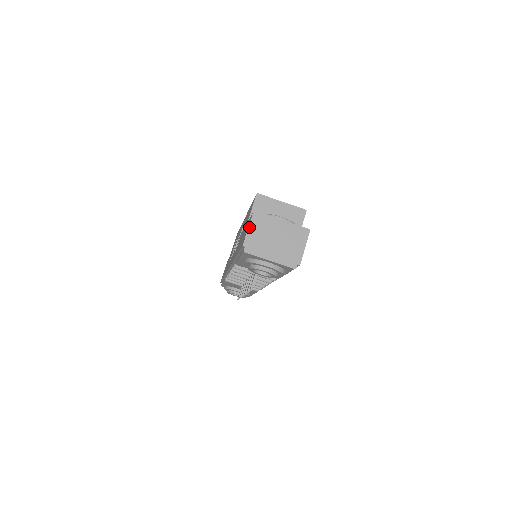
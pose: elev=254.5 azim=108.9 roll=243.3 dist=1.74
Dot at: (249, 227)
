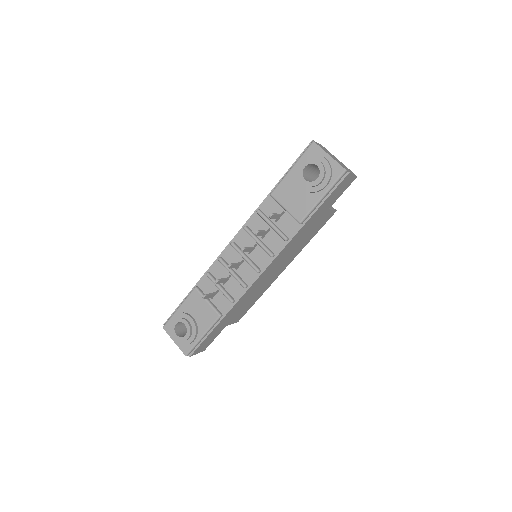
Dot at: (318, 143)
